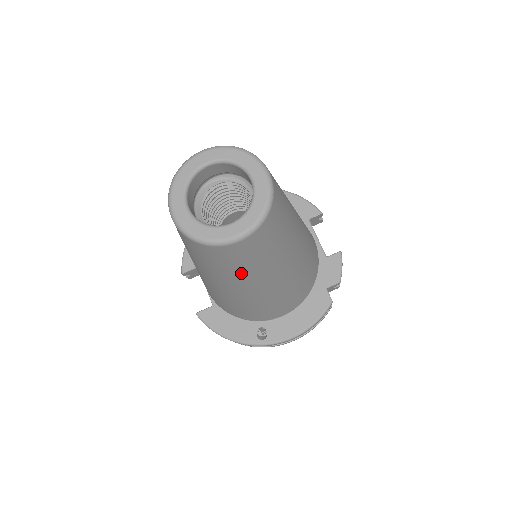
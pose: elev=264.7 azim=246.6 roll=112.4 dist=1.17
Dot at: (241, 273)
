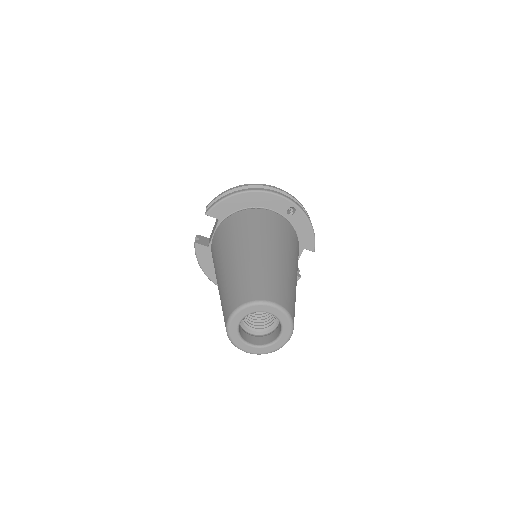
Dot at: occluded
